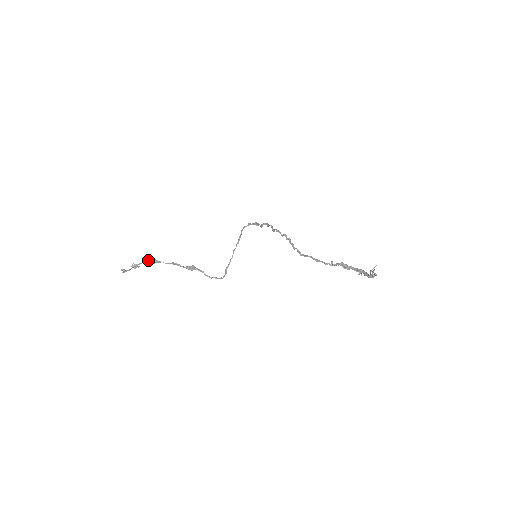
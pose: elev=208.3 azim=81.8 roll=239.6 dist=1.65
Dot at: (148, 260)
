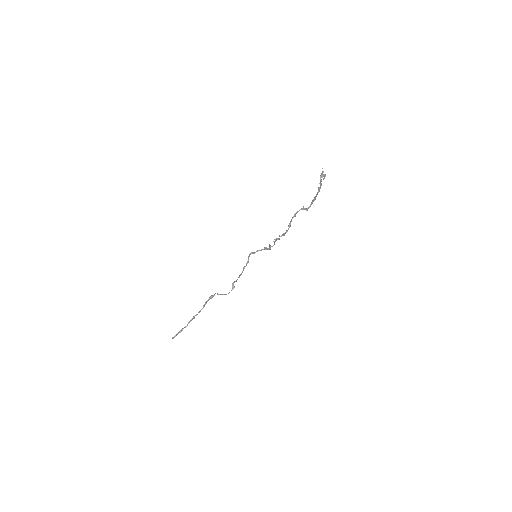
Dot at: (190, 320)
